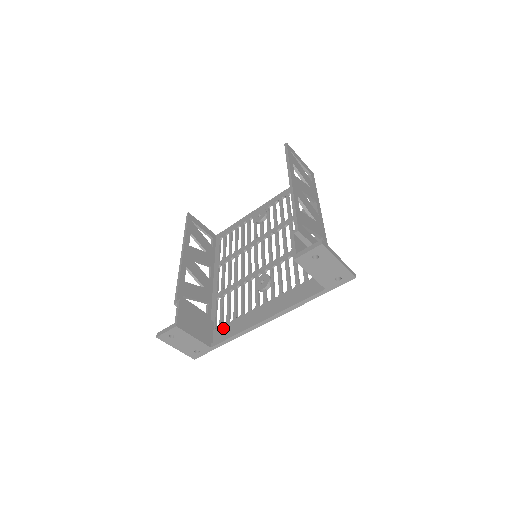
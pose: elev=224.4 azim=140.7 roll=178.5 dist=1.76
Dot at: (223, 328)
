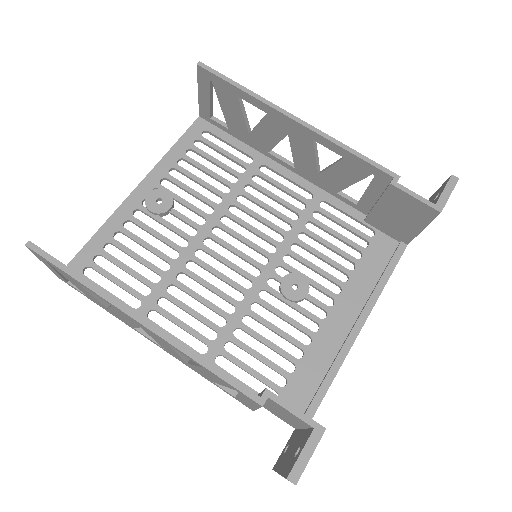
Dot at: (291, 389)
